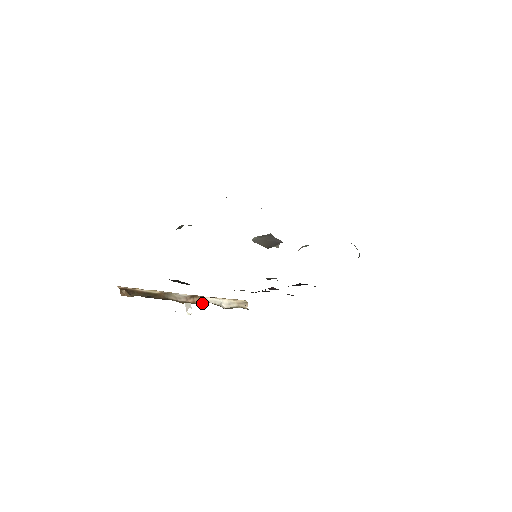
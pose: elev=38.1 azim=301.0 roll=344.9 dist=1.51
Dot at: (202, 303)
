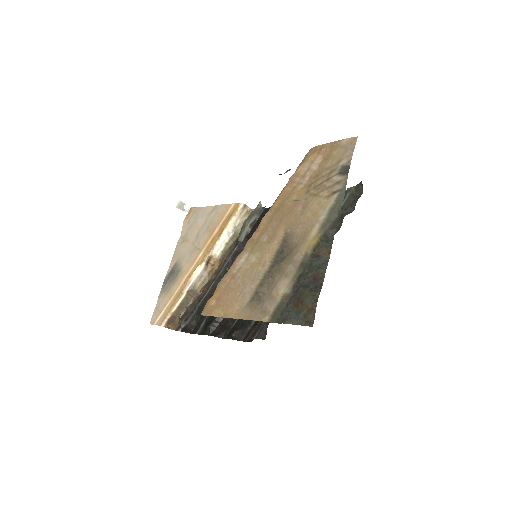
Dot at: (220, 263)
